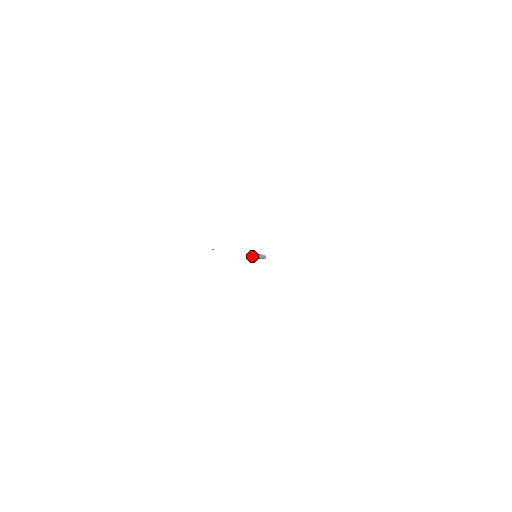
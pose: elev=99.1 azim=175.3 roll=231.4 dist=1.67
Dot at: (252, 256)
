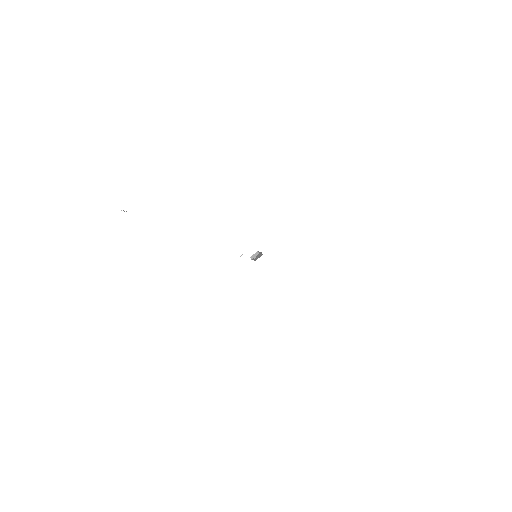
Dot at: (255, 256)
